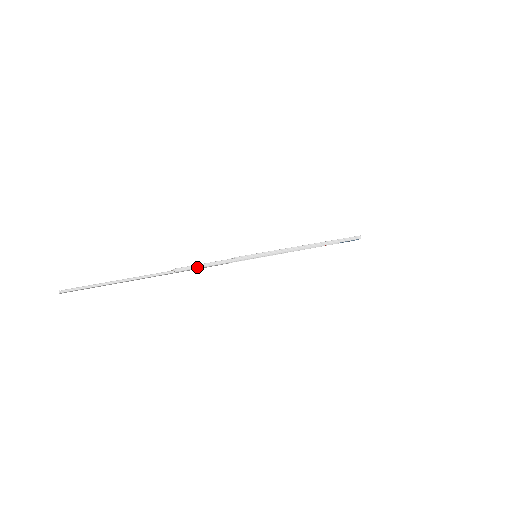
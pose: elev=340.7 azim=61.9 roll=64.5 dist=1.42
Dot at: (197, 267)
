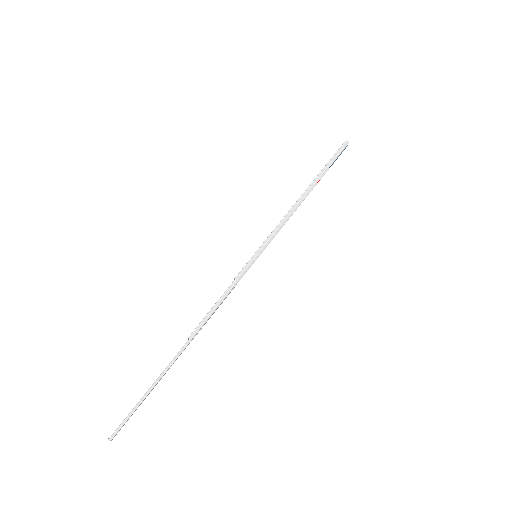
Dot at: (207, 318)
